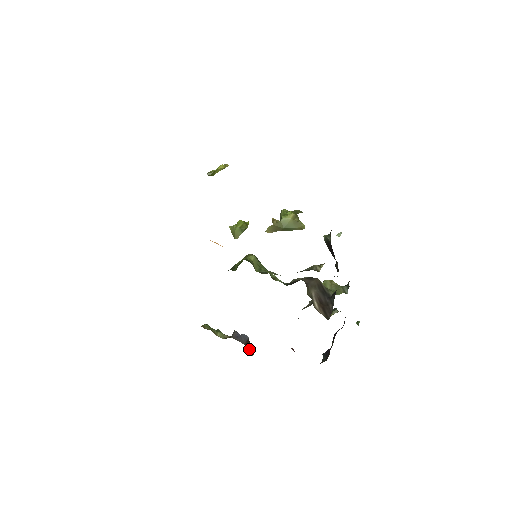
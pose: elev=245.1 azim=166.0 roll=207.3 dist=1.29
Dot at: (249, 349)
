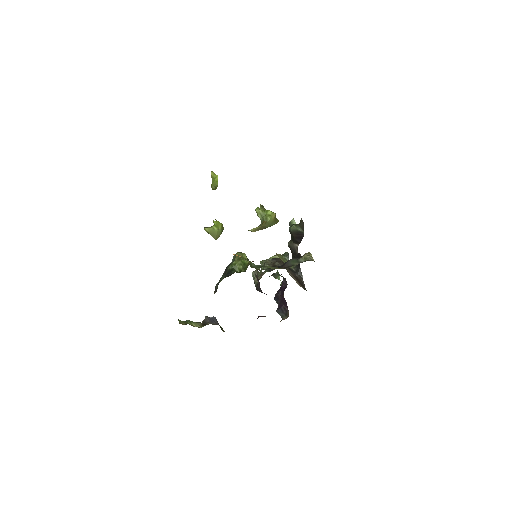
Dot at: (220, 327)
